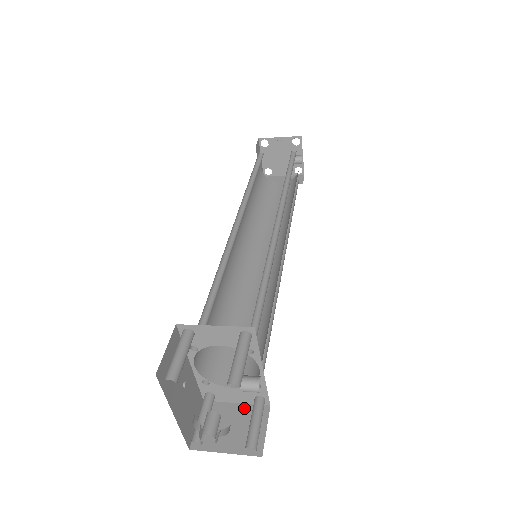
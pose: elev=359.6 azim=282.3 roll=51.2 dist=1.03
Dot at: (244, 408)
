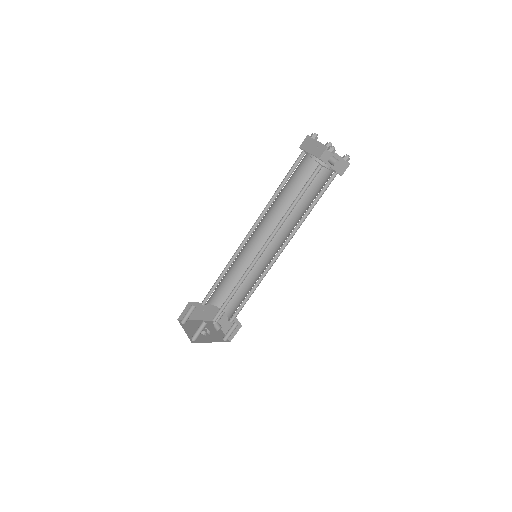
Dot at: (235, 319)
